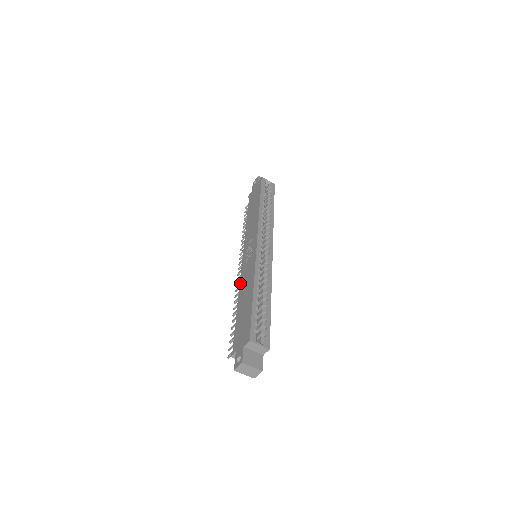
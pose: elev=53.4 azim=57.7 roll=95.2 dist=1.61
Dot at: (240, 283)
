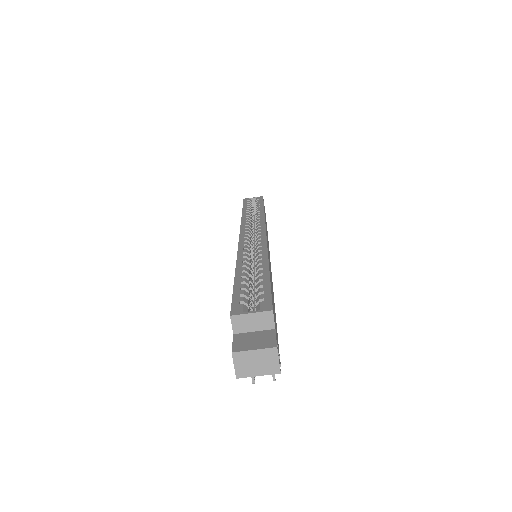
Dot at: occluded
